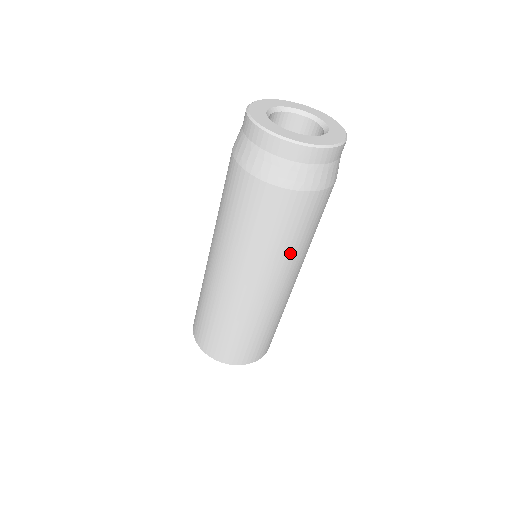
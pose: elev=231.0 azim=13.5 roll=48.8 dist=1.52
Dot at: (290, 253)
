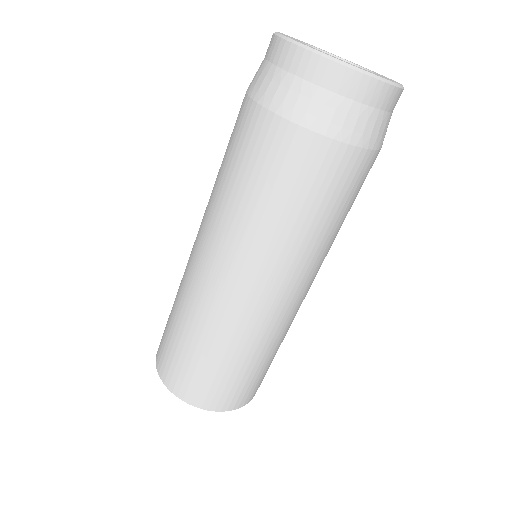
Dot at: (285, 237)
